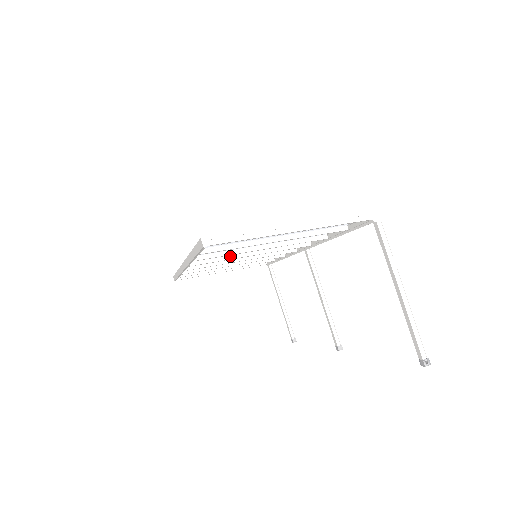
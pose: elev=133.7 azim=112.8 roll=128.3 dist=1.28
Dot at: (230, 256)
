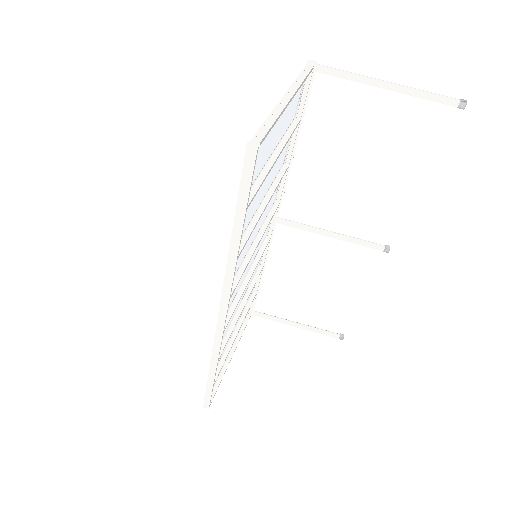
Dot at: (245, 260)
